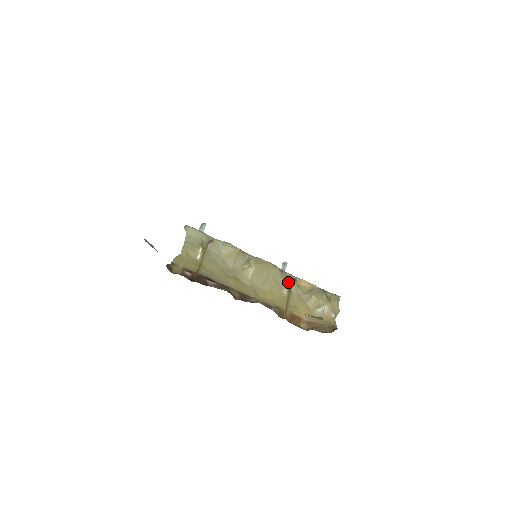
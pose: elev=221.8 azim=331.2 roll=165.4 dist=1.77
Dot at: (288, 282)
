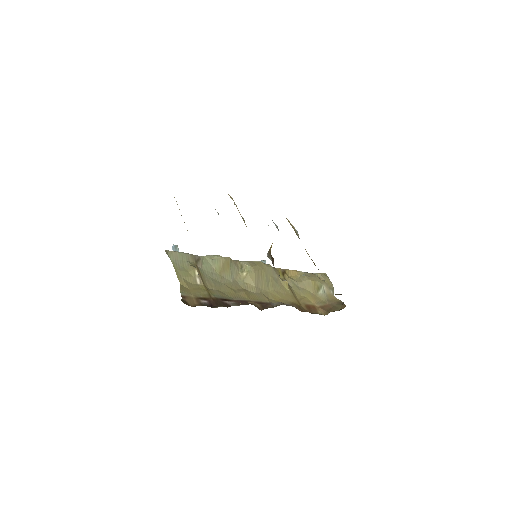
Dot at: (281, 277)
